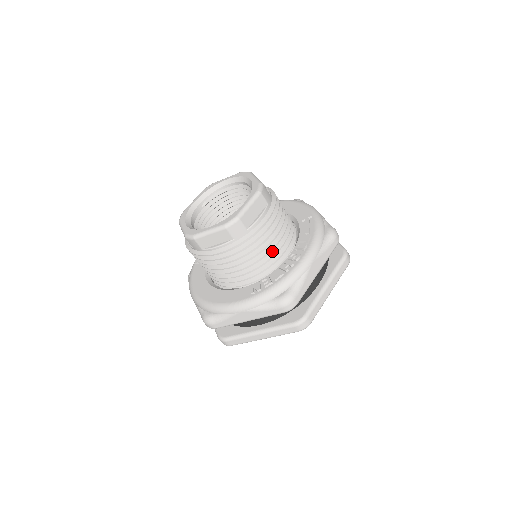
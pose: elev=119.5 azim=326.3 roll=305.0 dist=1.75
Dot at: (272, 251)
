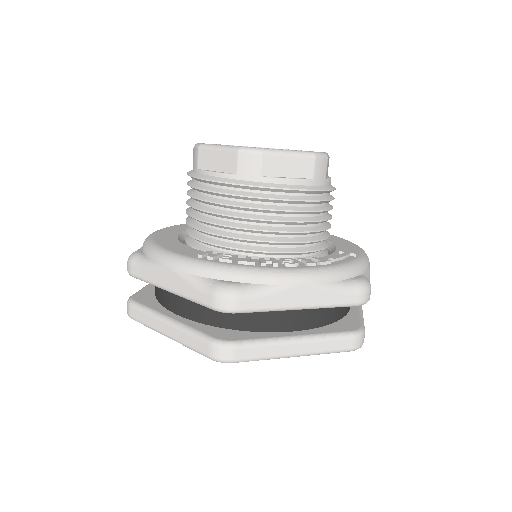
Dot at: (270, 237)
